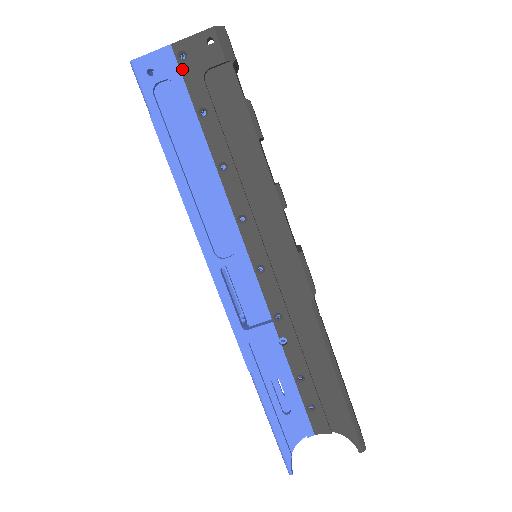
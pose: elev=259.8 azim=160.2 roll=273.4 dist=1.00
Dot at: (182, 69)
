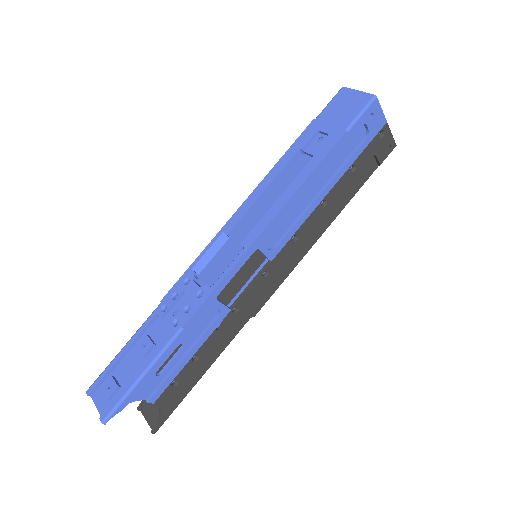
Dot at: (375, 138)
